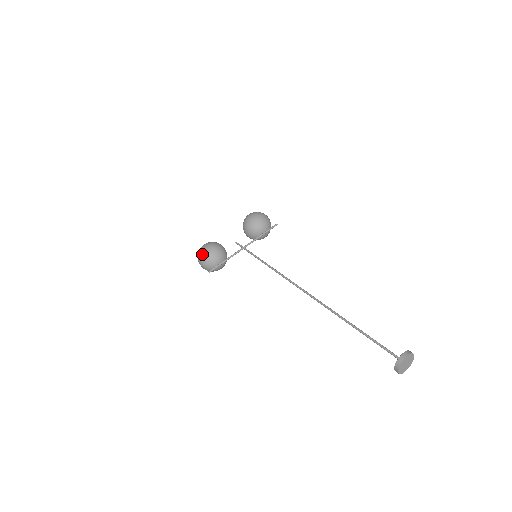
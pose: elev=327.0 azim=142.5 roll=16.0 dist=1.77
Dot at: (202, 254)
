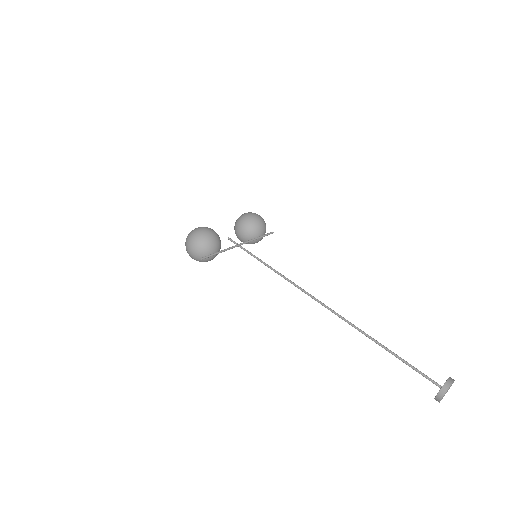
Dot at: (198, 236)
